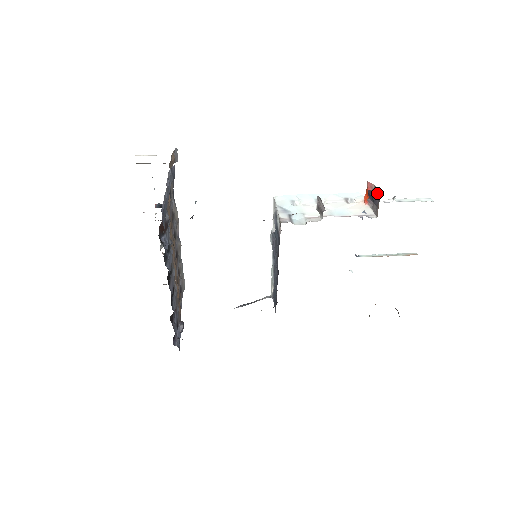
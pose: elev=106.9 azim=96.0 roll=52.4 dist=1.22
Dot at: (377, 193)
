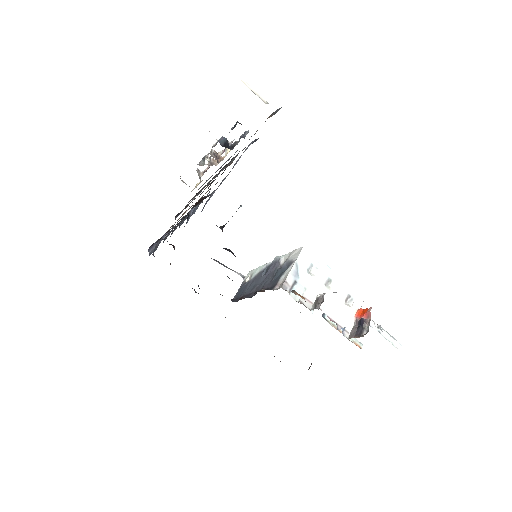
Dot at: (365, 328)
